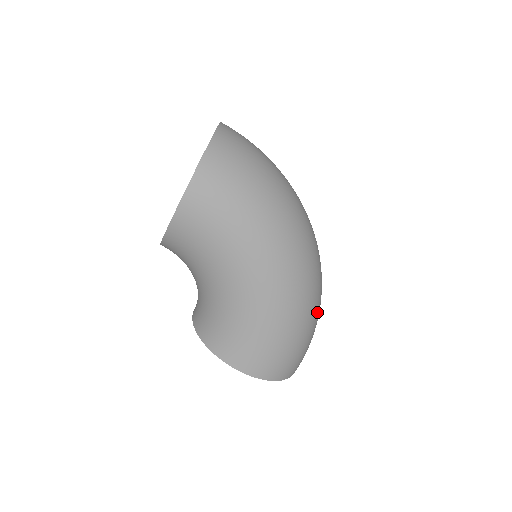
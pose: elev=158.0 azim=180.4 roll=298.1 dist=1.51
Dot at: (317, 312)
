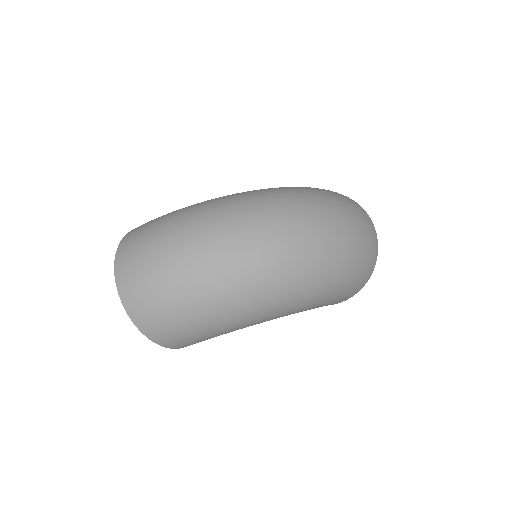
Dot at: (341, 255)
